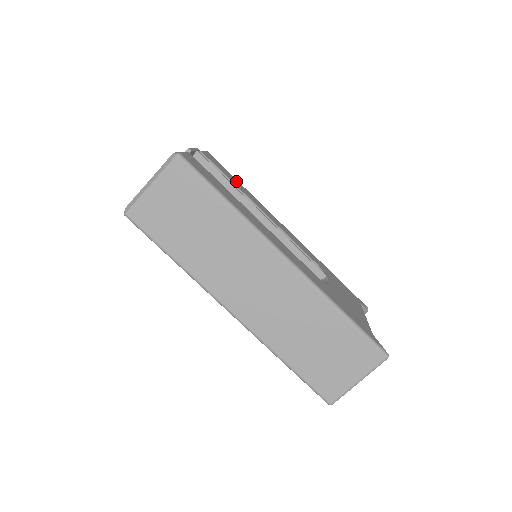
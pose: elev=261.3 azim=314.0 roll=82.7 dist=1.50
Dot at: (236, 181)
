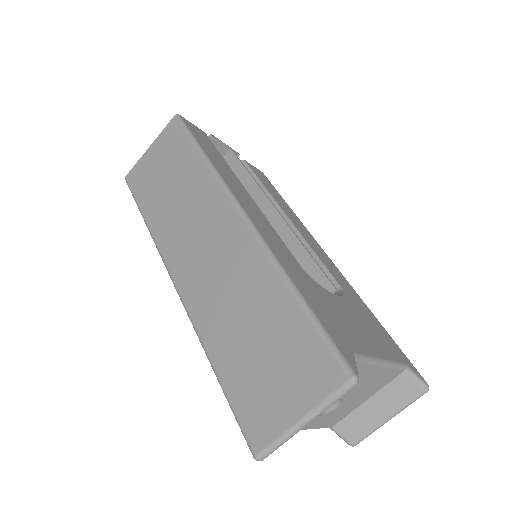
Dot at: (279, 196)
